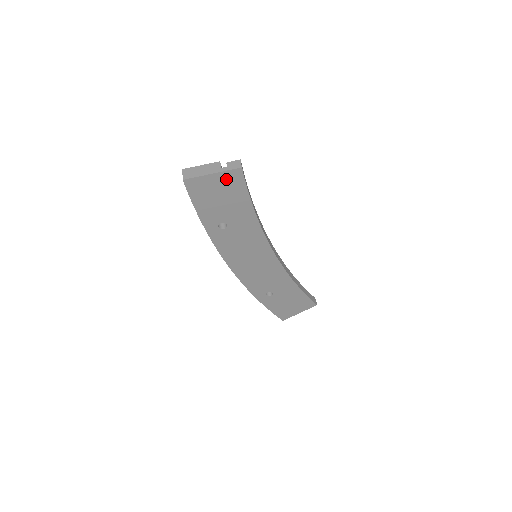
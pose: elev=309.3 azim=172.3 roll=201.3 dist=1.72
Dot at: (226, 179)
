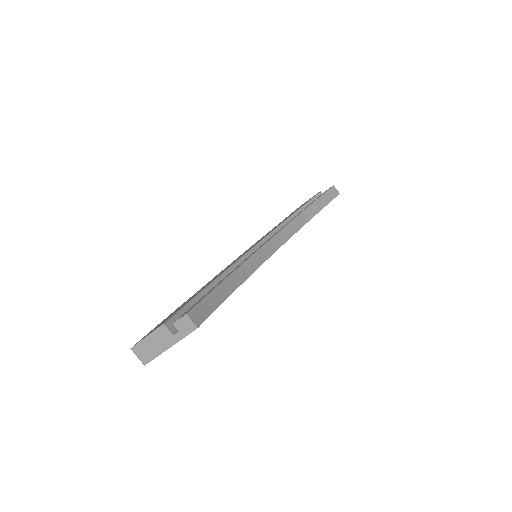
Dot at: occluded
